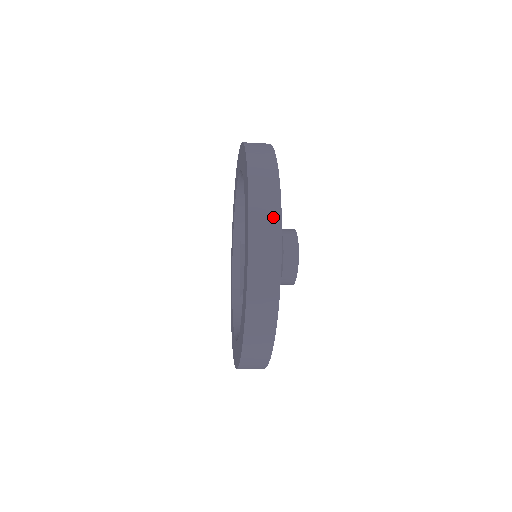
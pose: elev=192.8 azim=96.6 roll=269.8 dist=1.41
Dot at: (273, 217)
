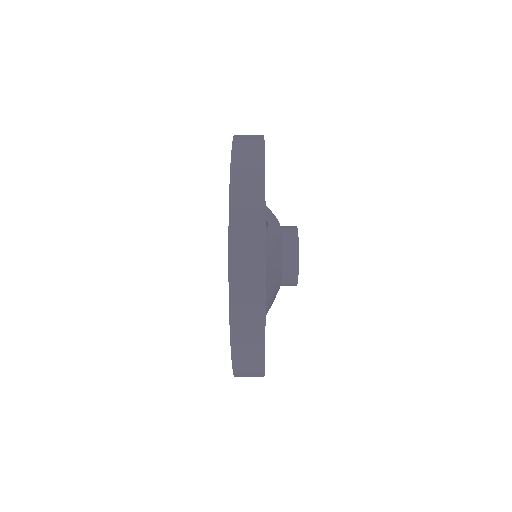
Dot at: (256, 330)
